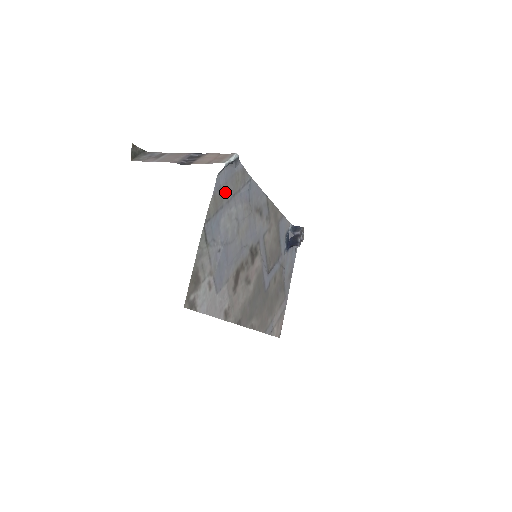
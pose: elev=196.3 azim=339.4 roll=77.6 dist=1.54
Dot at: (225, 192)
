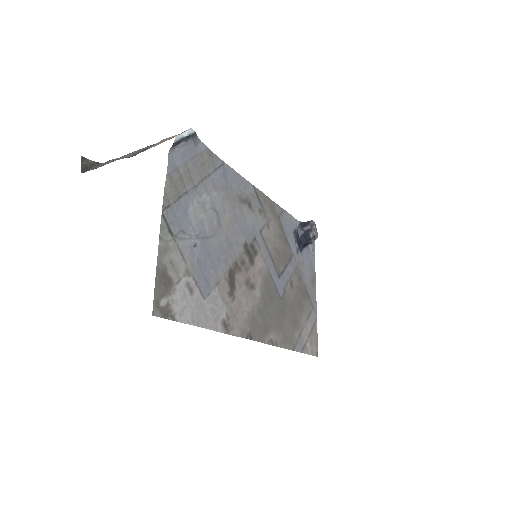
Dot at: (187, 175)
